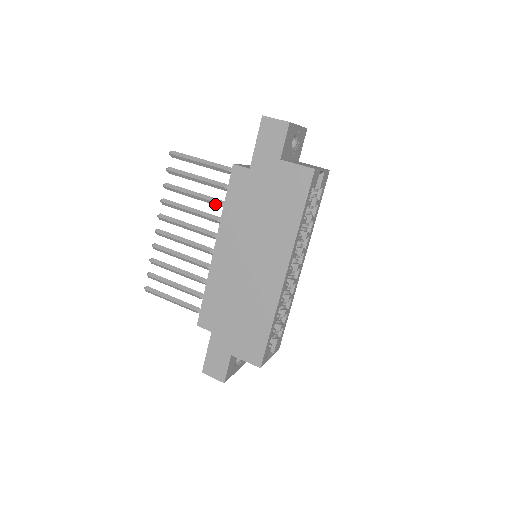
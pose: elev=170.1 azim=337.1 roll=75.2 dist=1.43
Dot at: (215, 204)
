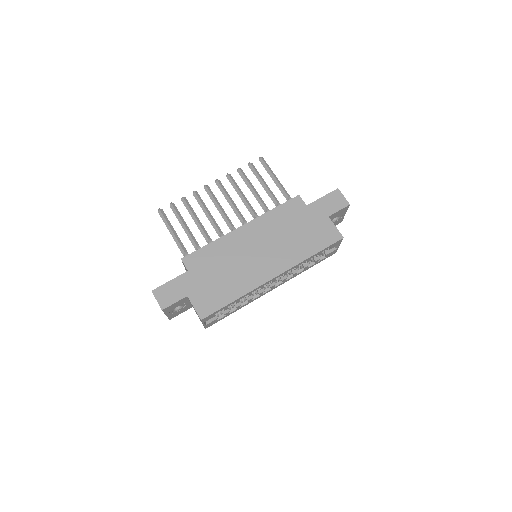
Dot at: (262, 206)
